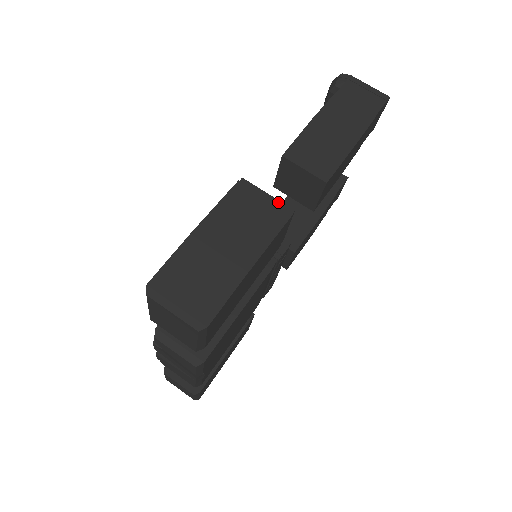
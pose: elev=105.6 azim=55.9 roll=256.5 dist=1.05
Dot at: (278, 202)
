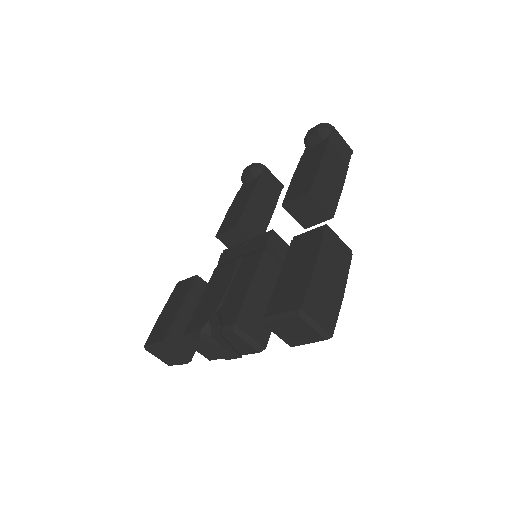
Dot at: (345, 245)
